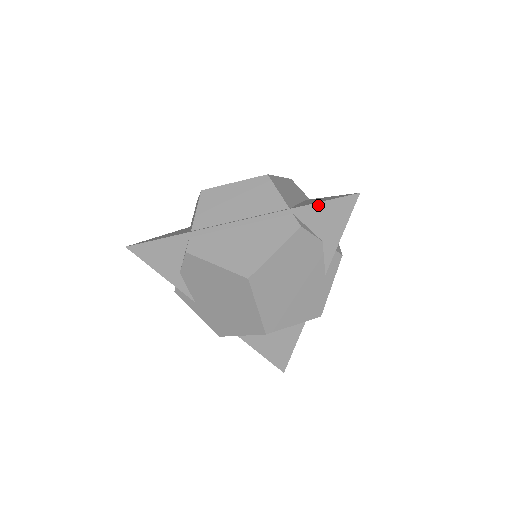
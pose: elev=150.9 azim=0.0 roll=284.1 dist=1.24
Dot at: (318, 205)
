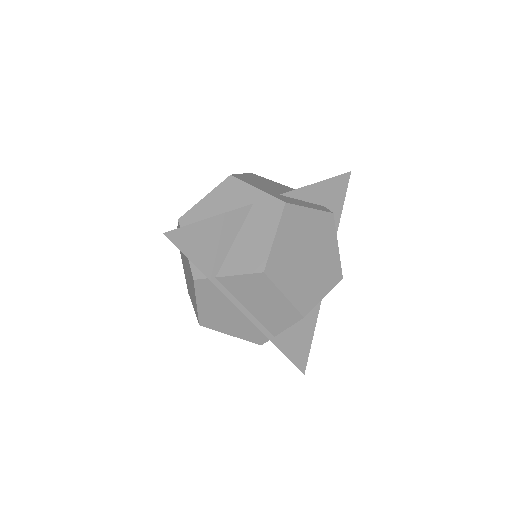
Dot at: (284, 354)
